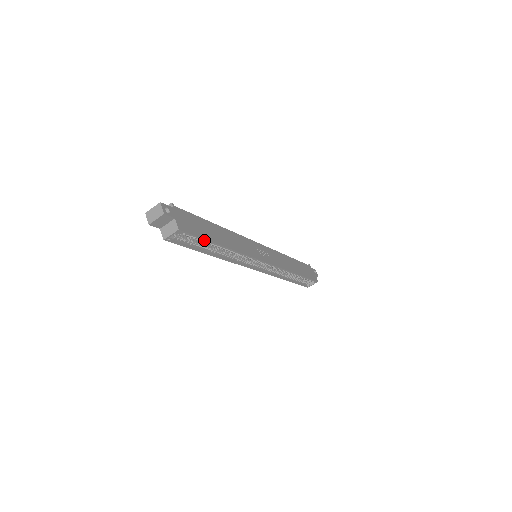
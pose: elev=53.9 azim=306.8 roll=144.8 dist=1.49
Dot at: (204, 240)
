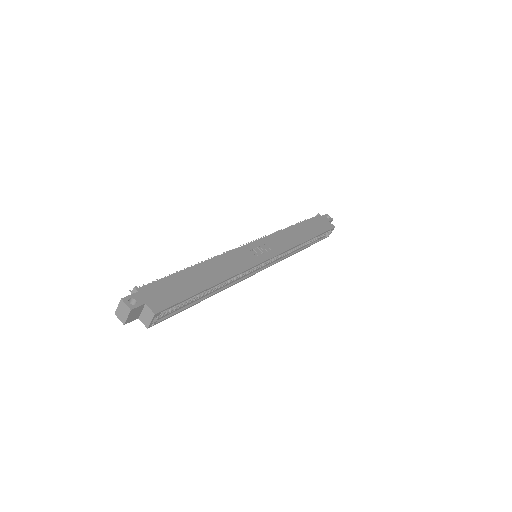
Dot at: (189, 298)
